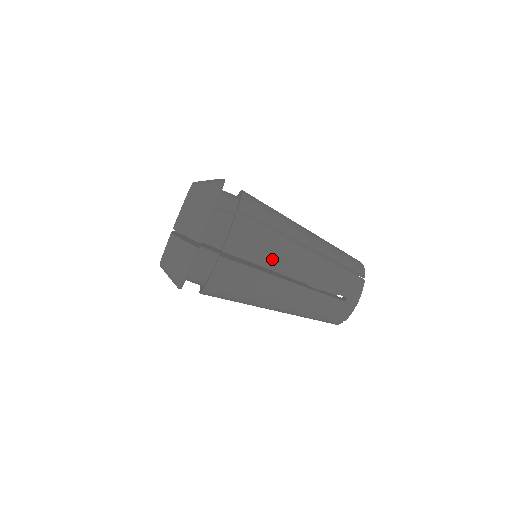
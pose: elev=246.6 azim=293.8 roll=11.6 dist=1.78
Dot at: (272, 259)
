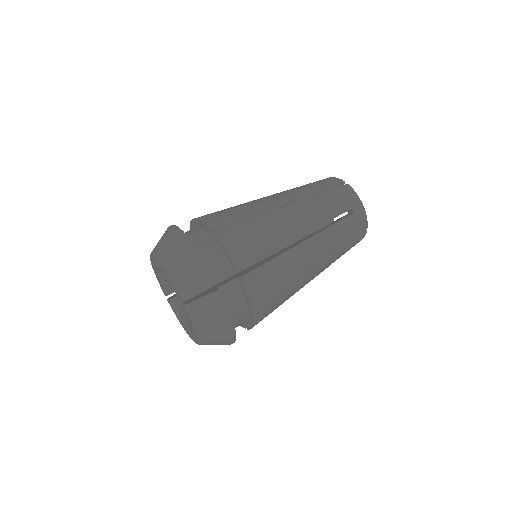
Dot at: occluded
